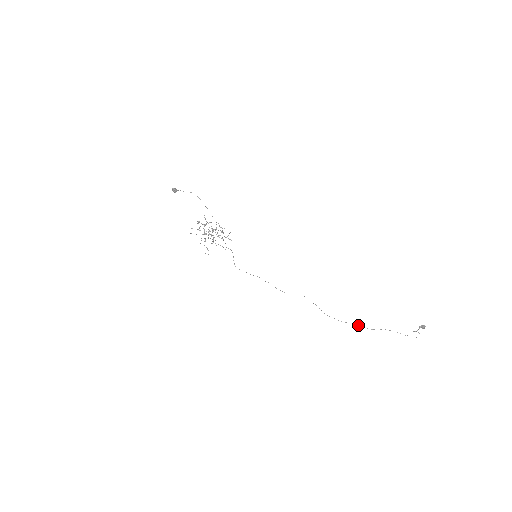
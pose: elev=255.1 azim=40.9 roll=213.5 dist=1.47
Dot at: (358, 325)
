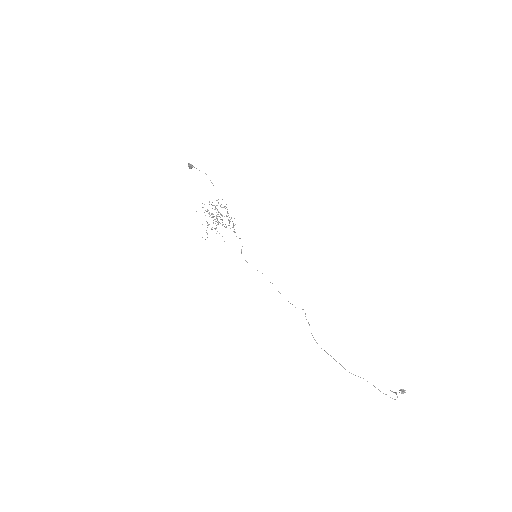
Dot at: occluded
